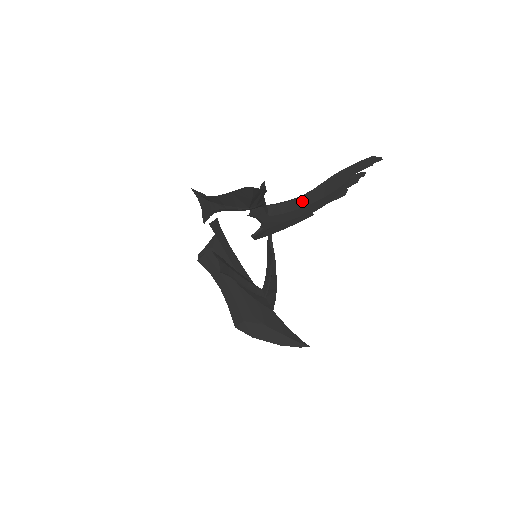
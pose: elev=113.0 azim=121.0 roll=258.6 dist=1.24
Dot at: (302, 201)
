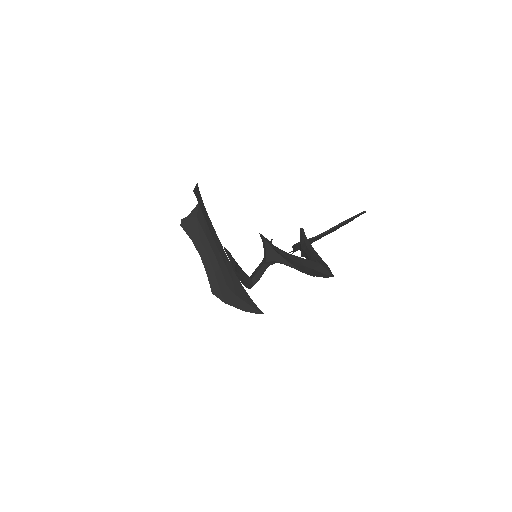
Dot at: (315, 239)
